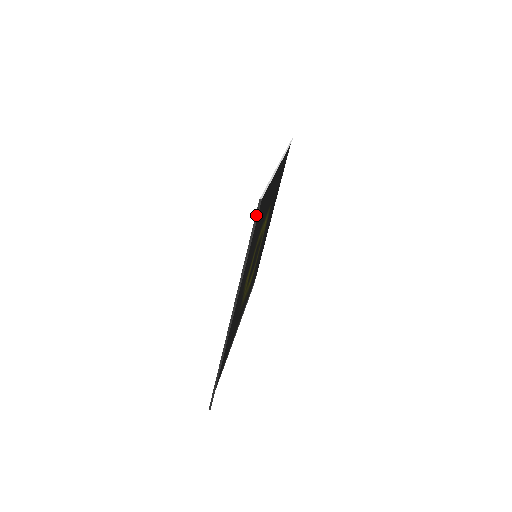
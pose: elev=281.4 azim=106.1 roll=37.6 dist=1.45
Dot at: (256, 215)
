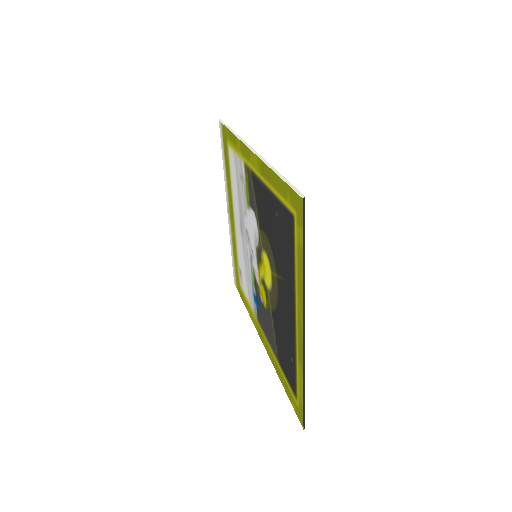
Dot at: (303, 216)
